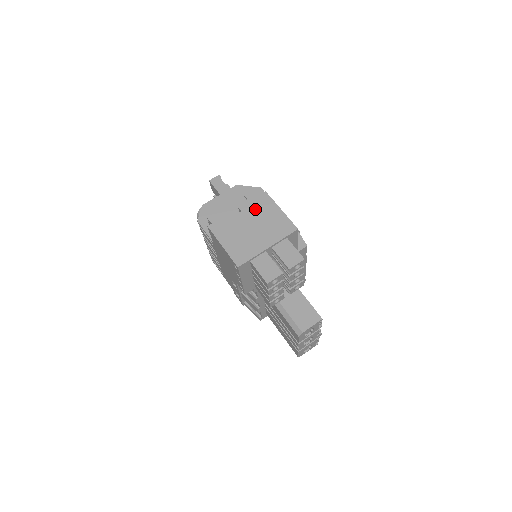
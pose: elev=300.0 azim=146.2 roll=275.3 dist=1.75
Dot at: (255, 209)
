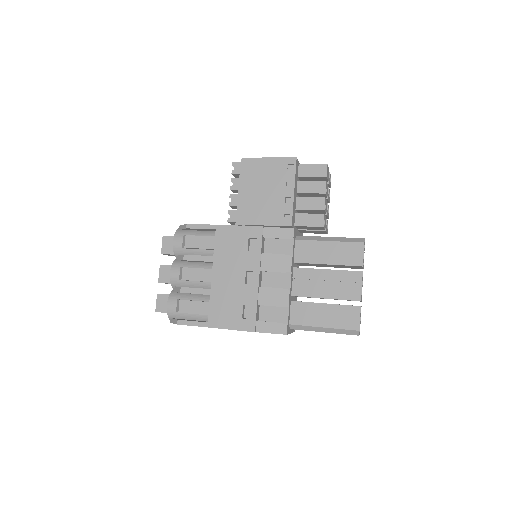
Dot at: occluded
